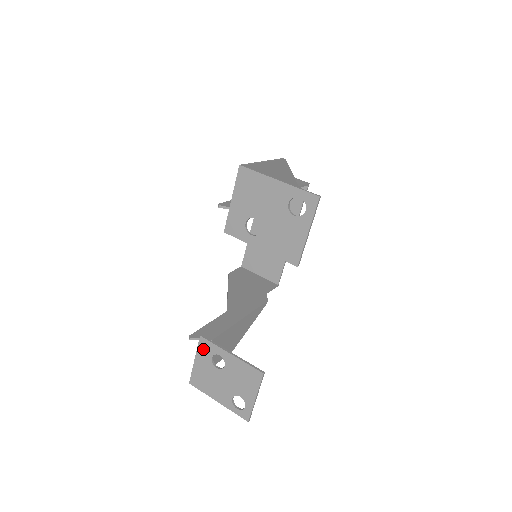
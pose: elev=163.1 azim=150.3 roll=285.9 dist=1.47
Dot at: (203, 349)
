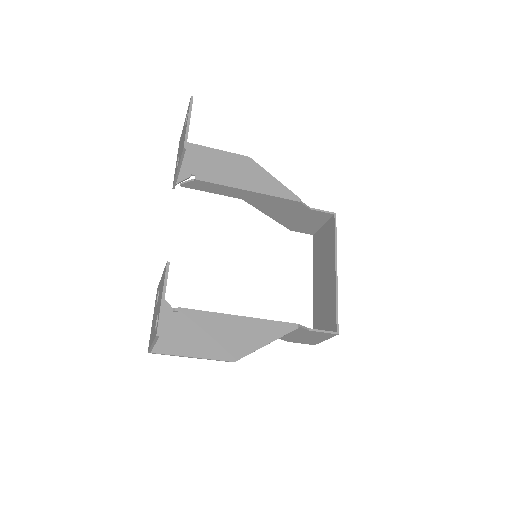
Dot at: (156, 299)
